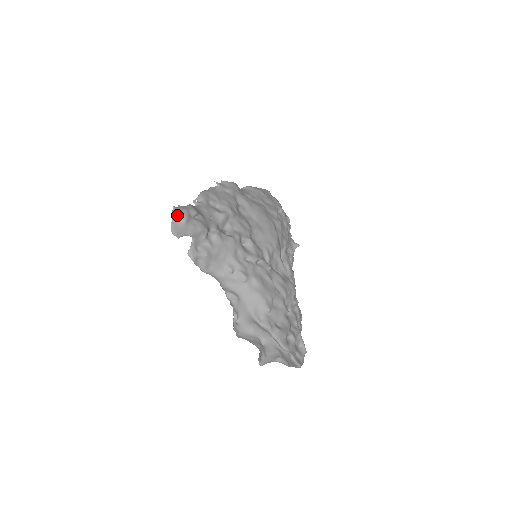
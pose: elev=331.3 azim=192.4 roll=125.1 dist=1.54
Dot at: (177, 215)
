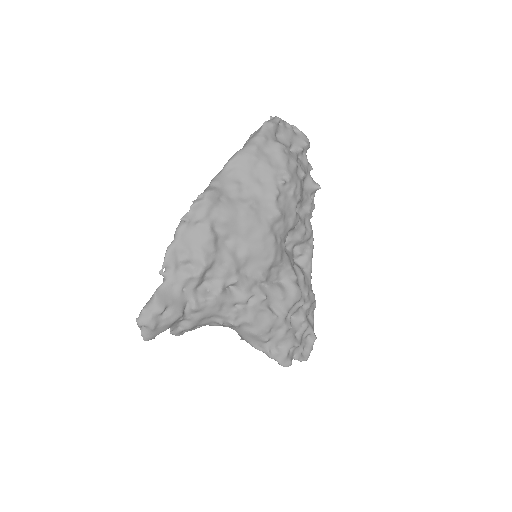
Dot at: (143, 326)
